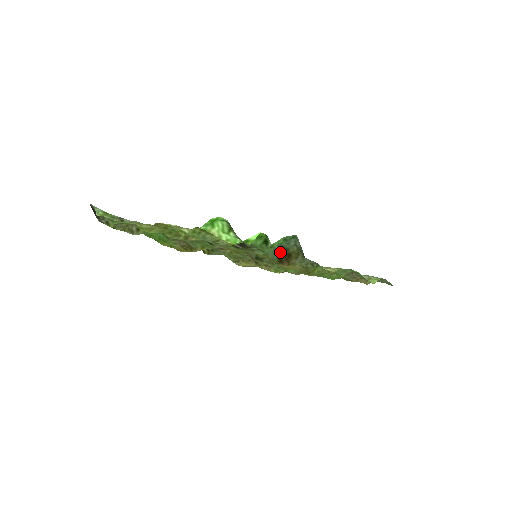
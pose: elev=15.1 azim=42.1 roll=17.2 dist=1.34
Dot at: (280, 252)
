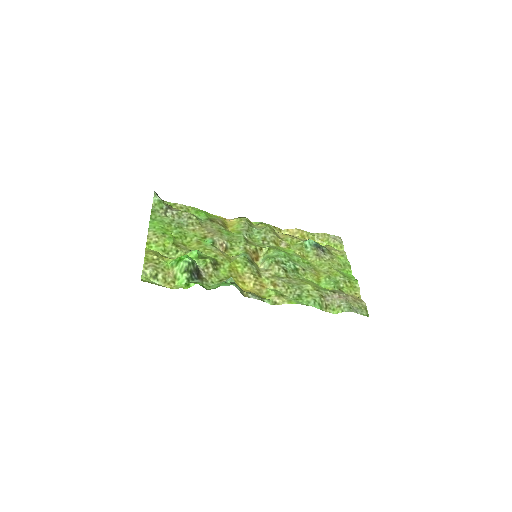
Dot at: occluded
